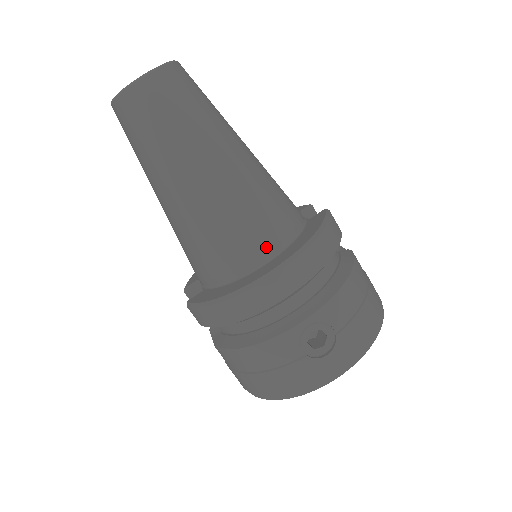
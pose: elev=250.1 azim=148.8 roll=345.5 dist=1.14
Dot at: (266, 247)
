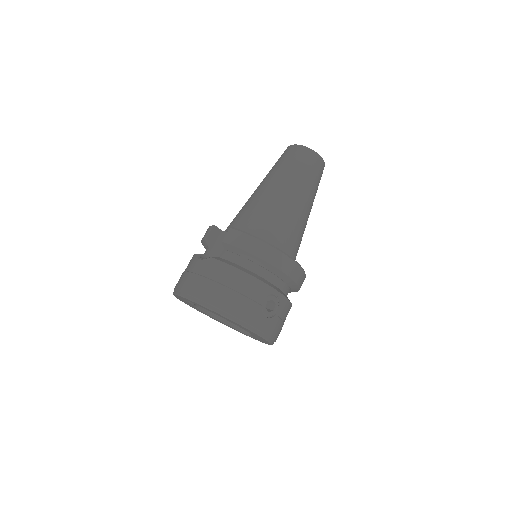
Dot at: (289, 252)
